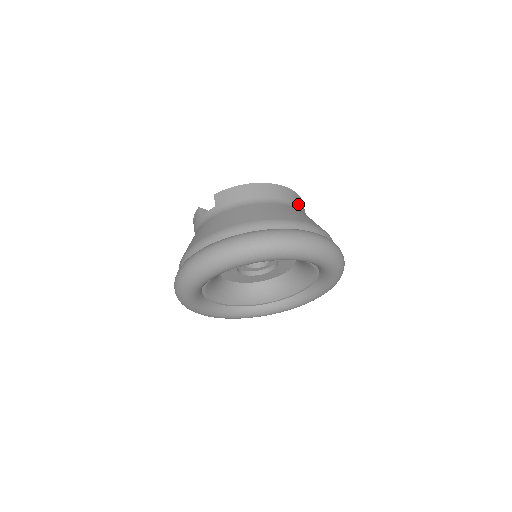
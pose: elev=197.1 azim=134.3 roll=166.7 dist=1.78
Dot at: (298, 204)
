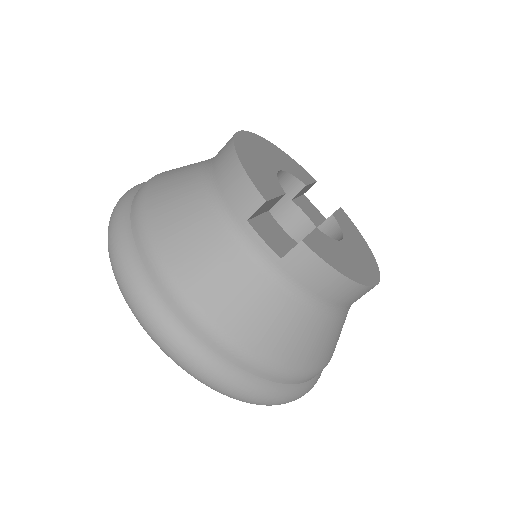
Dot at: occluded
